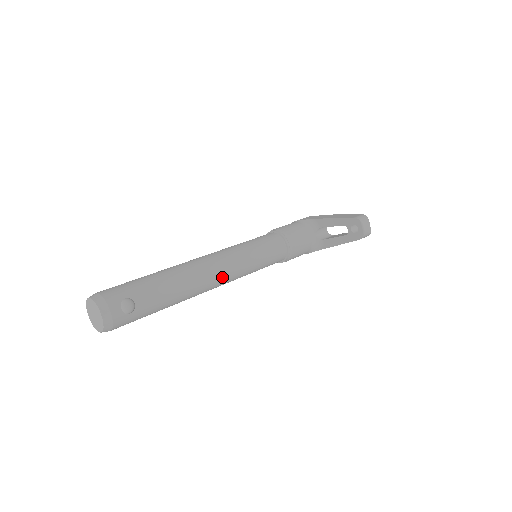
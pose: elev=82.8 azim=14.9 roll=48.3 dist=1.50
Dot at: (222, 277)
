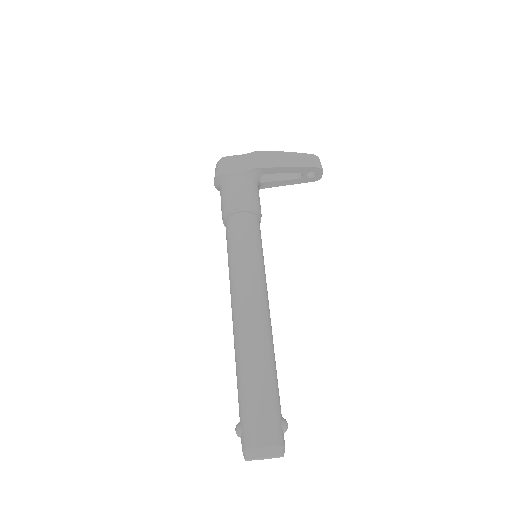
Dot at: occluded
